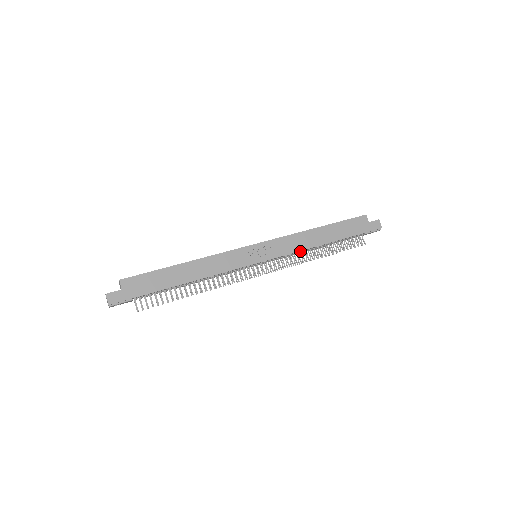
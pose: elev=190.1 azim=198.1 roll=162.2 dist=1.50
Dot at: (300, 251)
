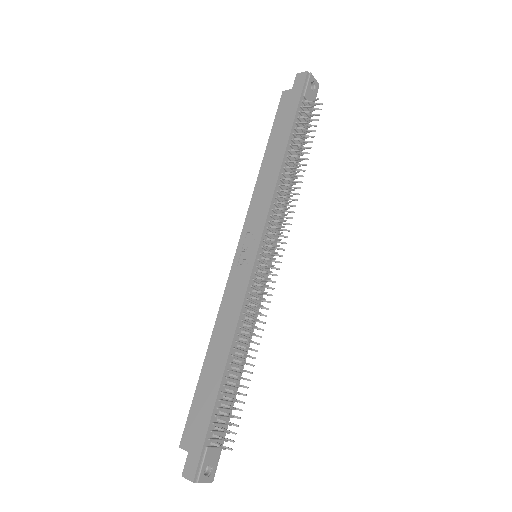
Dot at: (277, 194)
